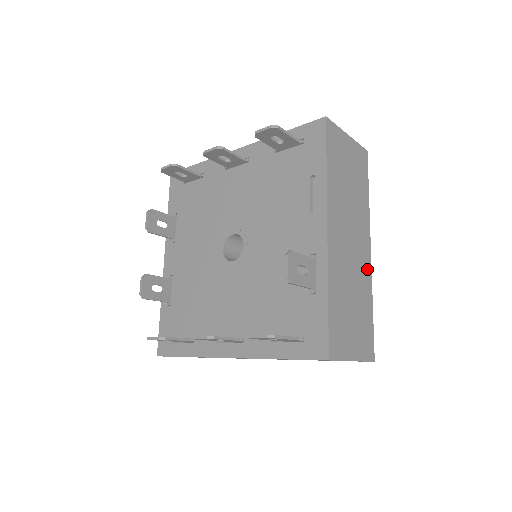
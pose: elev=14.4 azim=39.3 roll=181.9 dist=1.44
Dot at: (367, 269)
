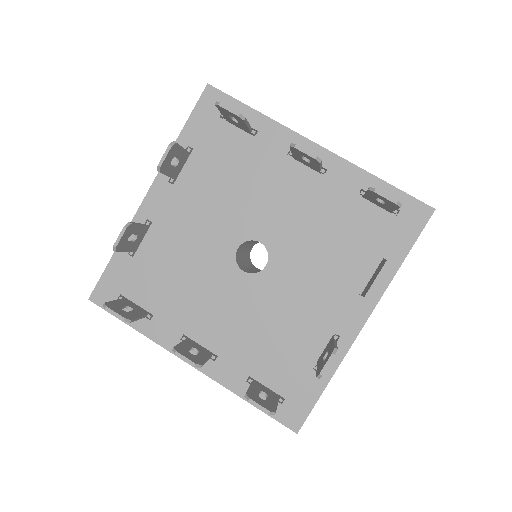
Dot at: occluded
